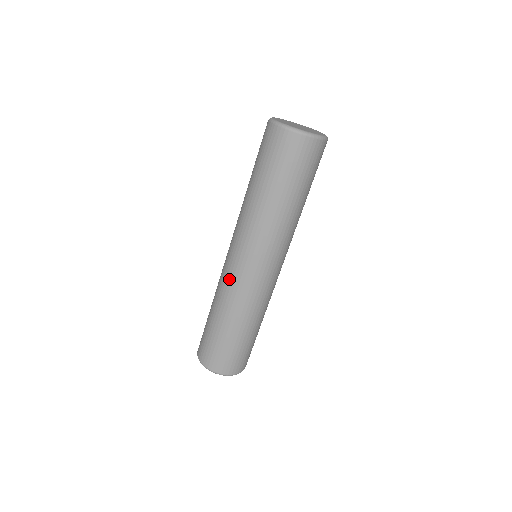
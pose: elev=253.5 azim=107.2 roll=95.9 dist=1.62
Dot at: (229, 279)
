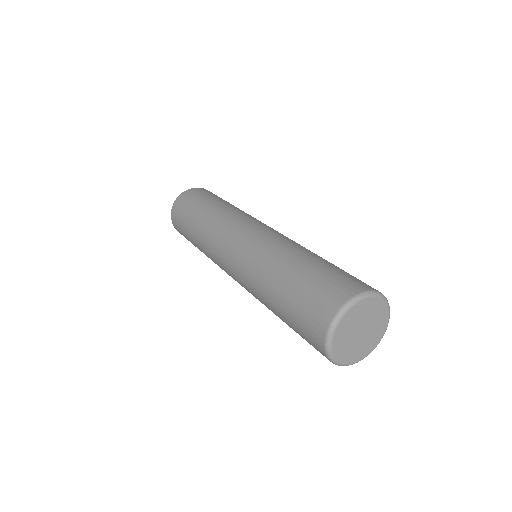
Dot at: (215, 256)
